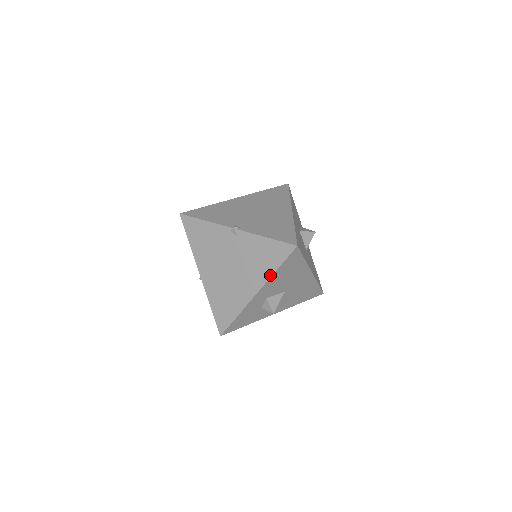
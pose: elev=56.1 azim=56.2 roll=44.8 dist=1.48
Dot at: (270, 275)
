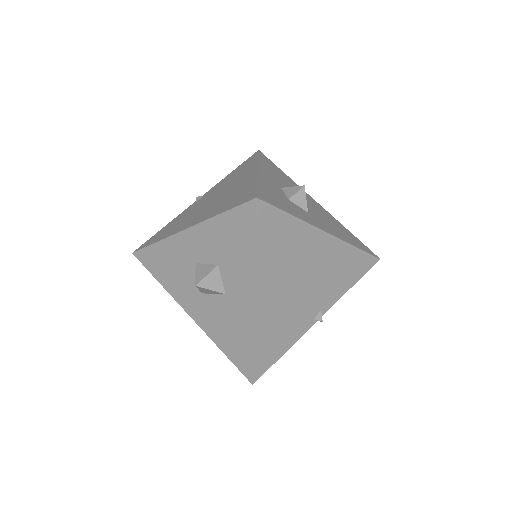
Dot at: (256, 162)
